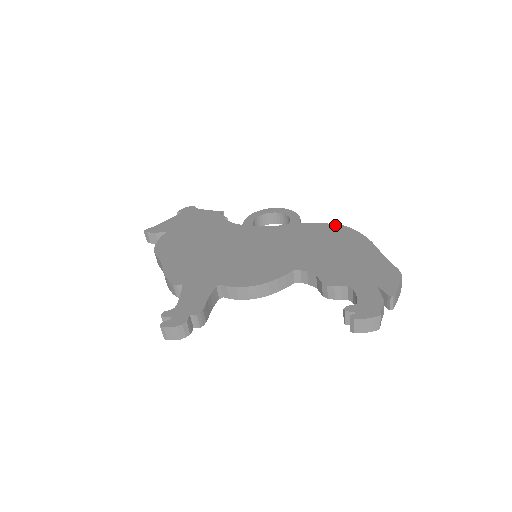
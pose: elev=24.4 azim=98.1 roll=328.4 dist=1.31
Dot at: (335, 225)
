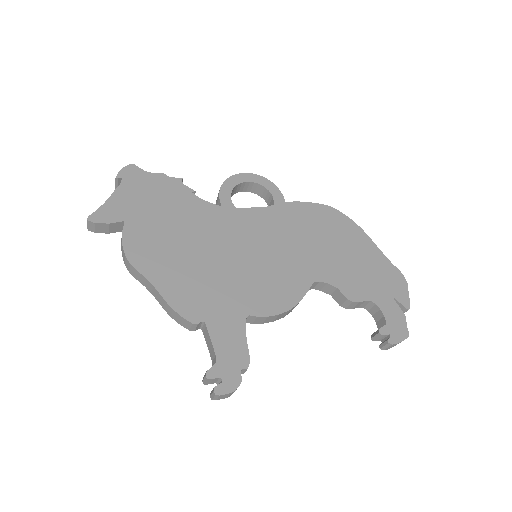
Dot at: (322, 206)
